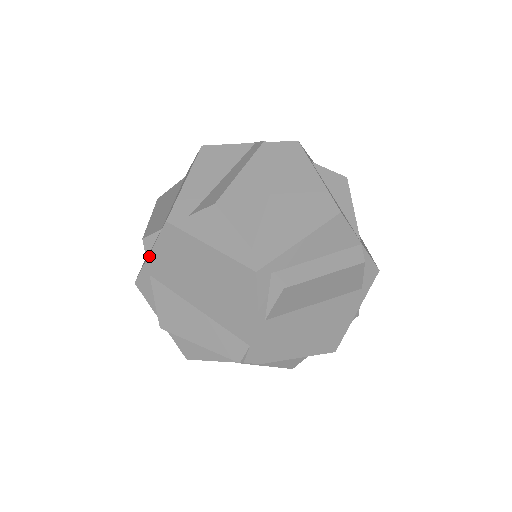
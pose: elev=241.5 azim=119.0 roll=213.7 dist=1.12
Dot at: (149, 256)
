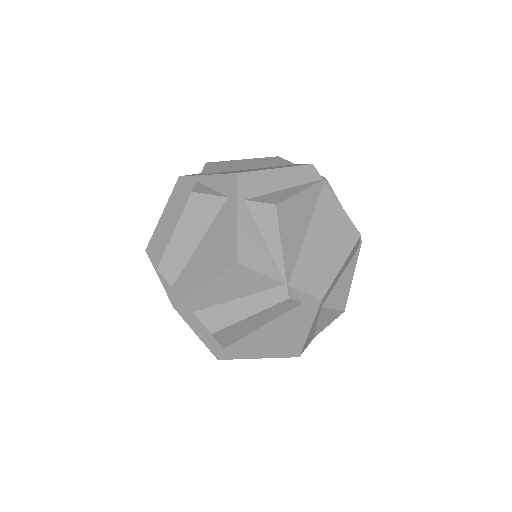
Dot at: occluded
